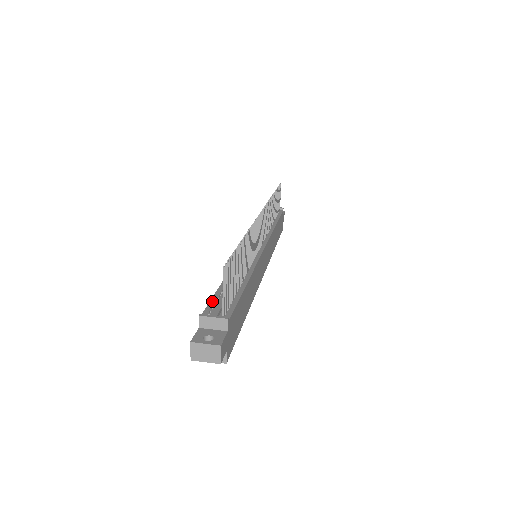
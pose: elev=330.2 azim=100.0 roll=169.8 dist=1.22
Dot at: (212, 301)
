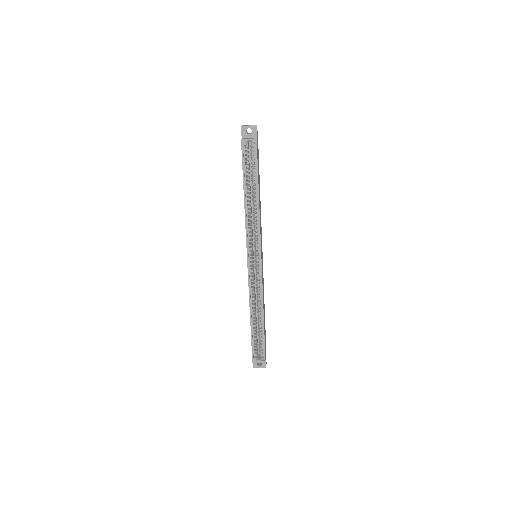
Dot at: occluded
